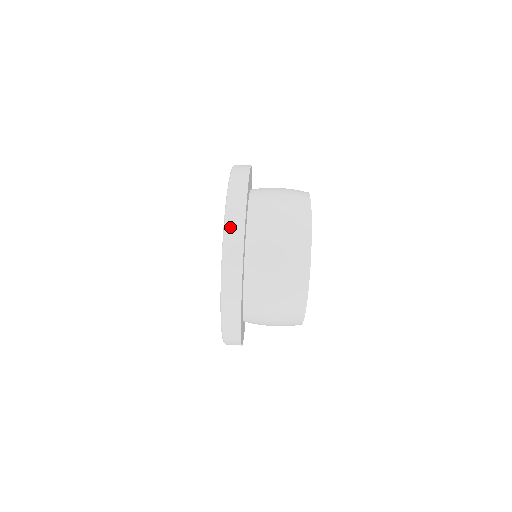
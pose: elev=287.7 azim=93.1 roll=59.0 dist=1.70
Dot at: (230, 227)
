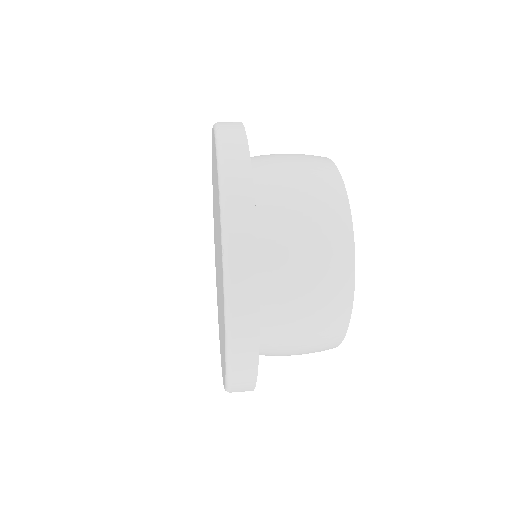
Dot at: occluded
